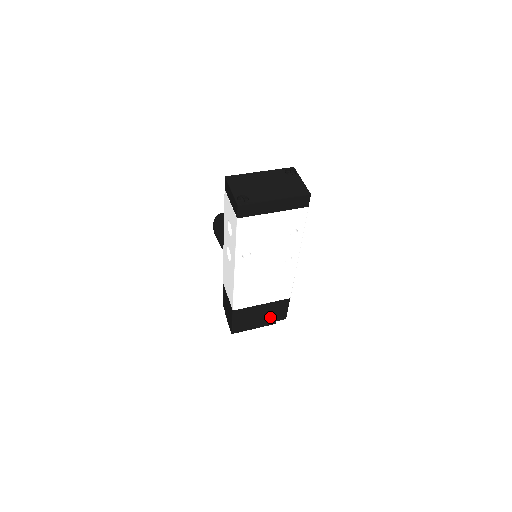
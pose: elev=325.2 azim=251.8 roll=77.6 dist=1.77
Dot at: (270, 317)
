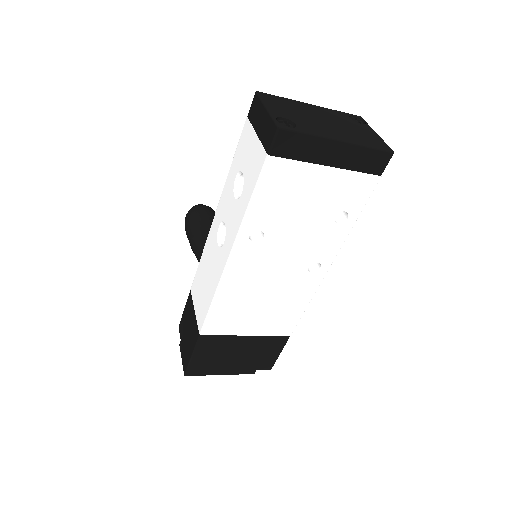
Dot at: (250, 361)
